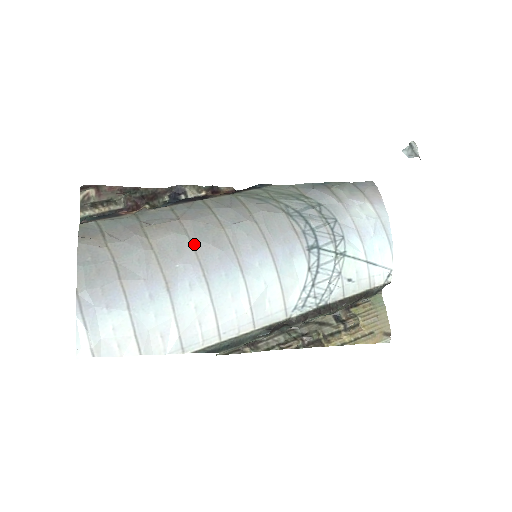
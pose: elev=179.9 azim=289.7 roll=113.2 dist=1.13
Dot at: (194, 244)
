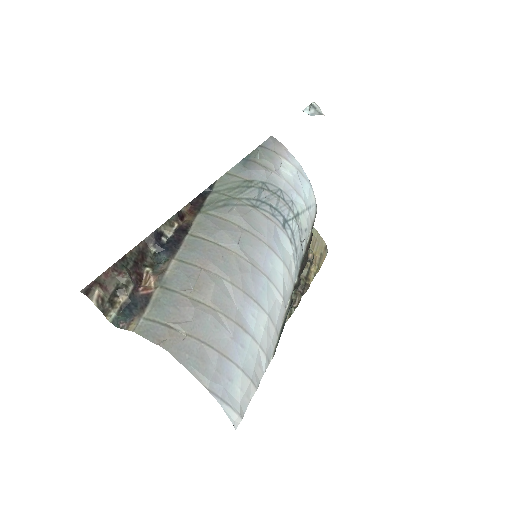
Dot at: (233, 282)
